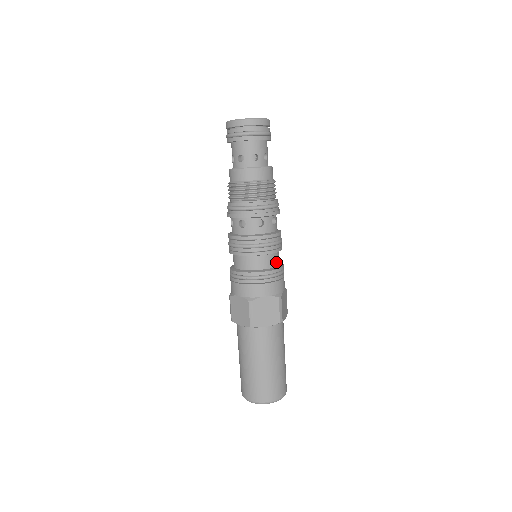
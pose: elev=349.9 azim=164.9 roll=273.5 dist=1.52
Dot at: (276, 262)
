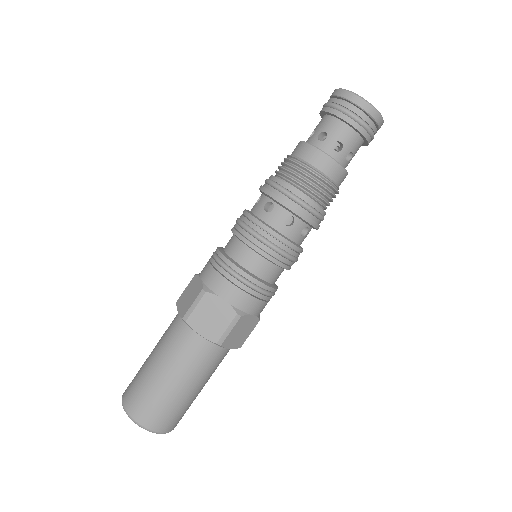
Dot at: occluded
